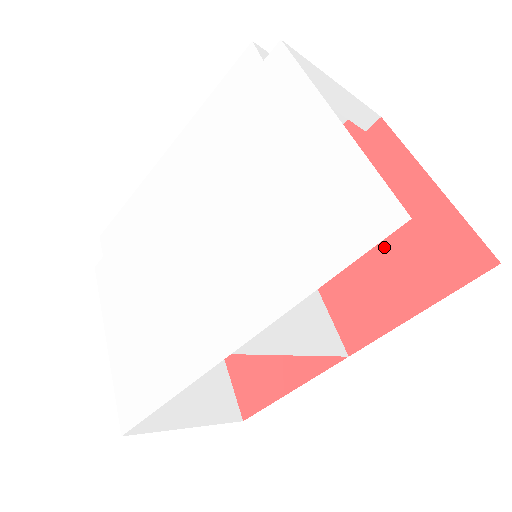
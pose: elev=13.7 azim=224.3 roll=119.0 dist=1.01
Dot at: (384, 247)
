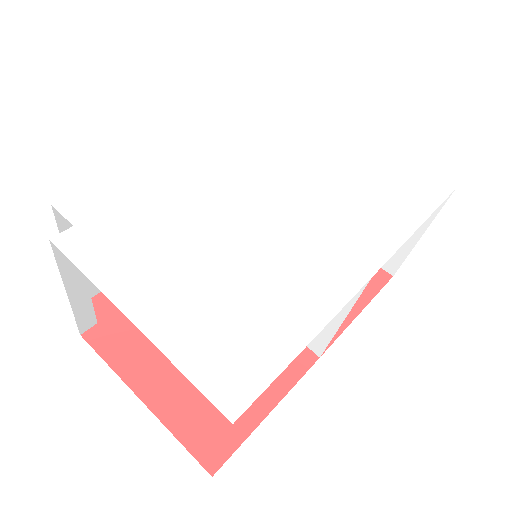
Dot at: occluded
